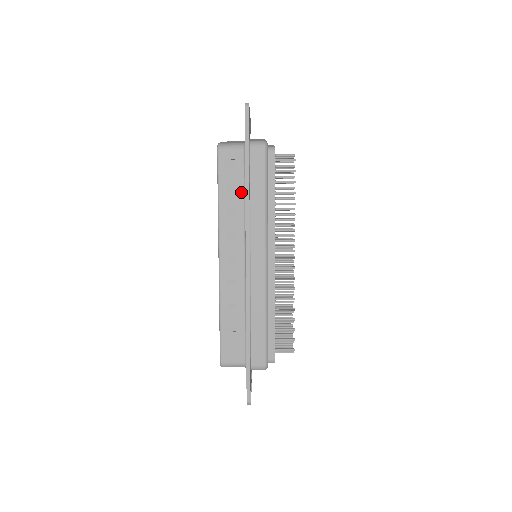
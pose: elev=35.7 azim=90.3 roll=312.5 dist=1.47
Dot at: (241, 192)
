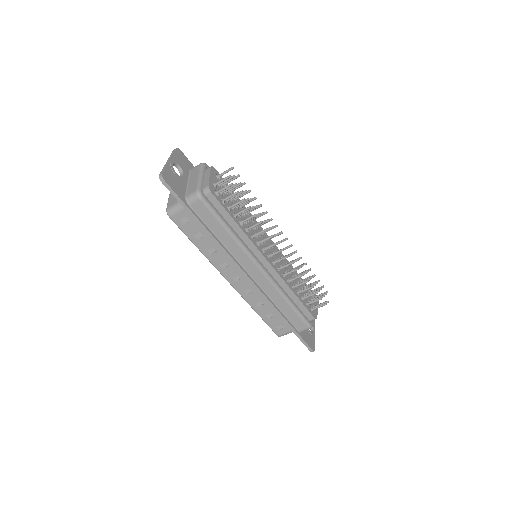
Dot at: occluded
